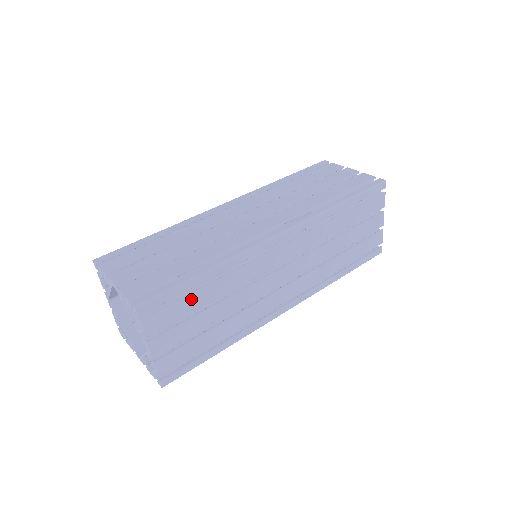
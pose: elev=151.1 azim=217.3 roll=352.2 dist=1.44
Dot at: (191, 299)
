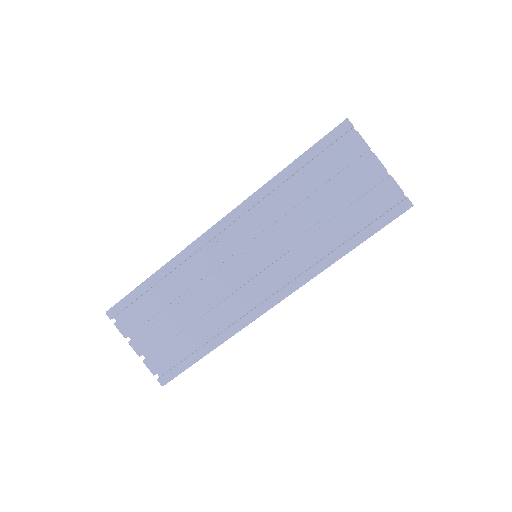
Dot at: (150, 301)
